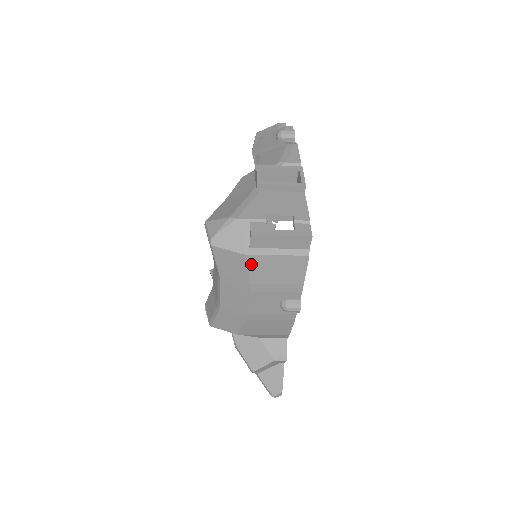
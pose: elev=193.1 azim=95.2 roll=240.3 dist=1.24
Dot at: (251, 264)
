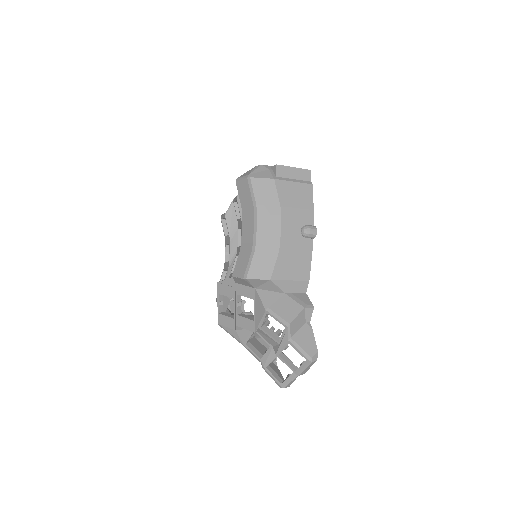
Dot at: (279, 188)
